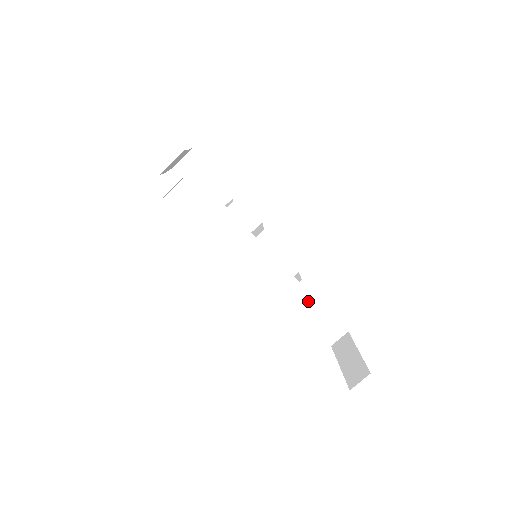
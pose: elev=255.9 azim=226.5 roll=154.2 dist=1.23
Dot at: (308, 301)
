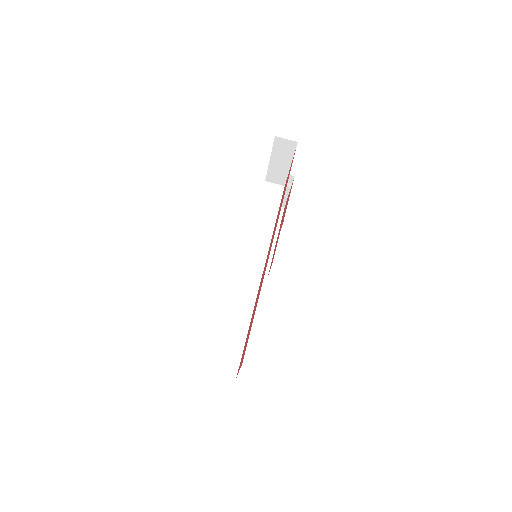
Dot at: (243, 322)
